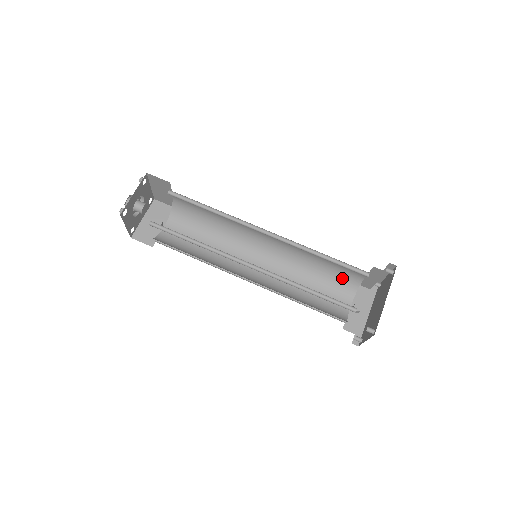
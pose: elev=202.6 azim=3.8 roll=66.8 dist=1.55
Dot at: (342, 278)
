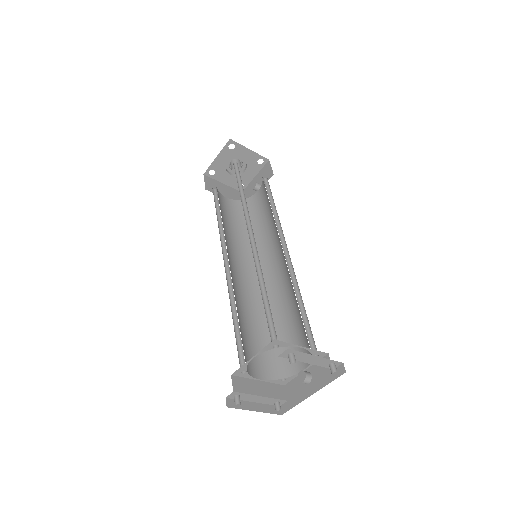
Dot at: occluded
